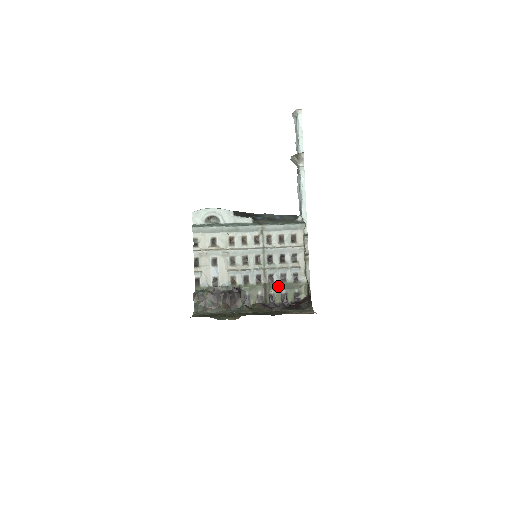
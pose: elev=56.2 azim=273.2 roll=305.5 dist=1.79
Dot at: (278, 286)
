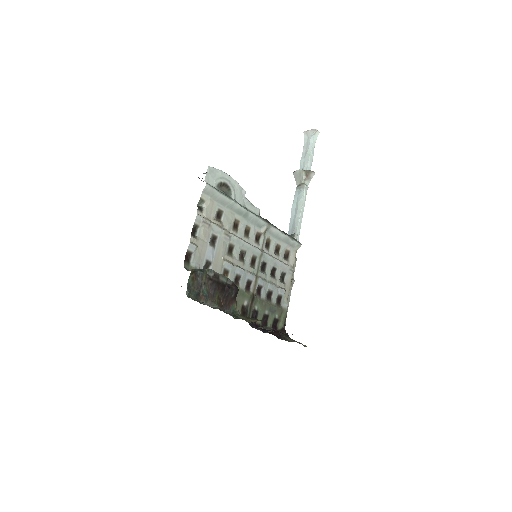
Dot at: (264, 303)
